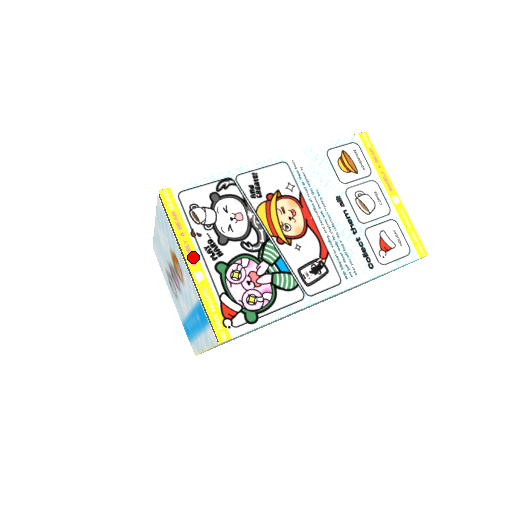
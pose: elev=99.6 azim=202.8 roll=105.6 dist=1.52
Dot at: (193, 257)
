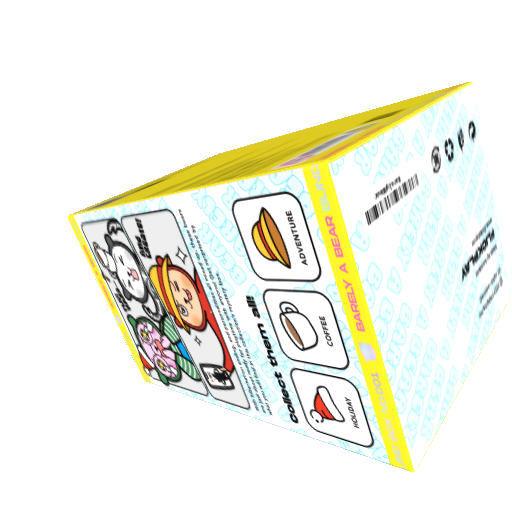
Dot at: (110, 299)
